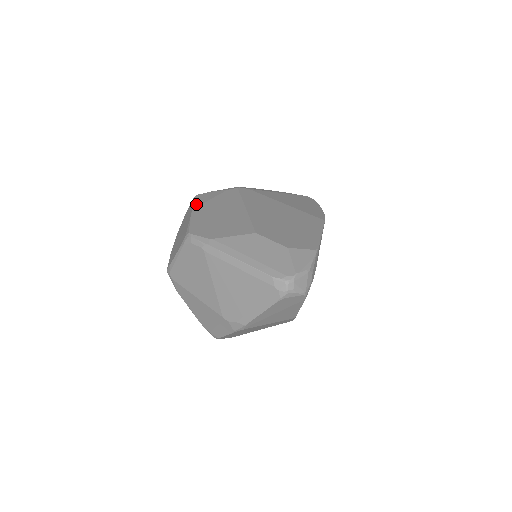
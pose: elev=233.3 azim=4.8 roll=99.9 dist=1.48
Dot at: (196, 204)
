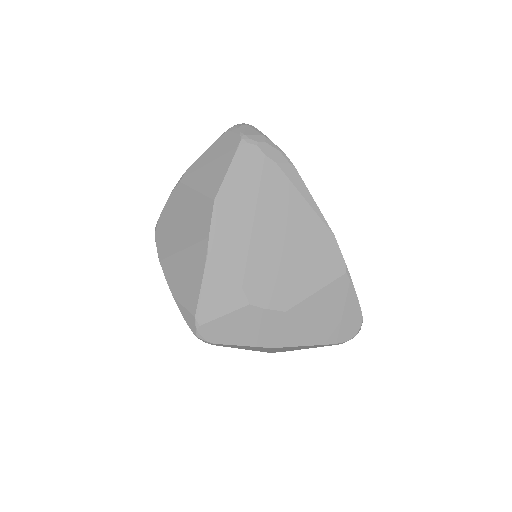
Dot at: occluded
